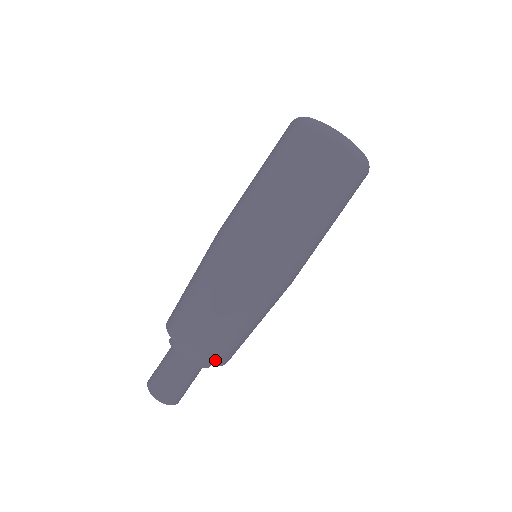
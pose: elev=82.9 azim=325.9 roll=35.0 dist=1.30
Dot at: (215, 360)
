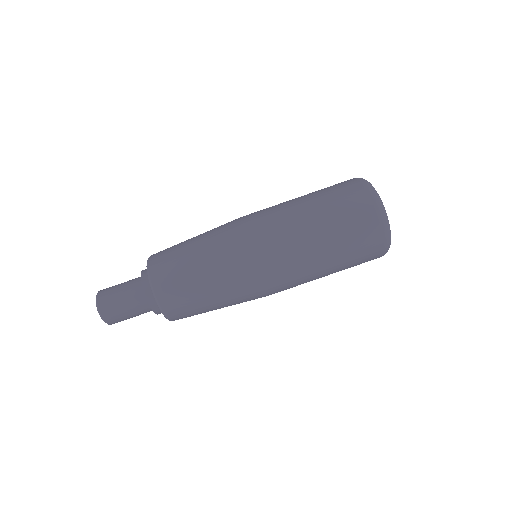
Dot at: occluded
